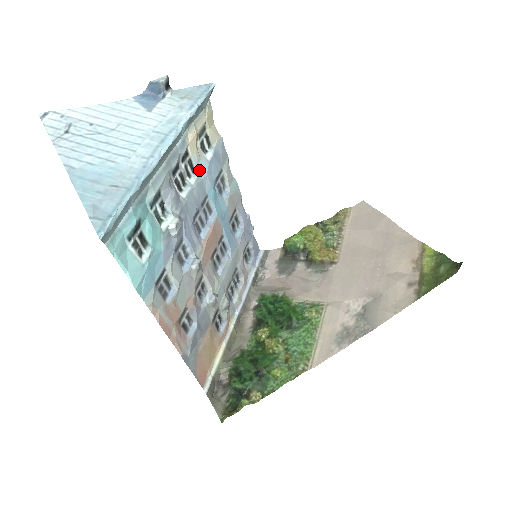
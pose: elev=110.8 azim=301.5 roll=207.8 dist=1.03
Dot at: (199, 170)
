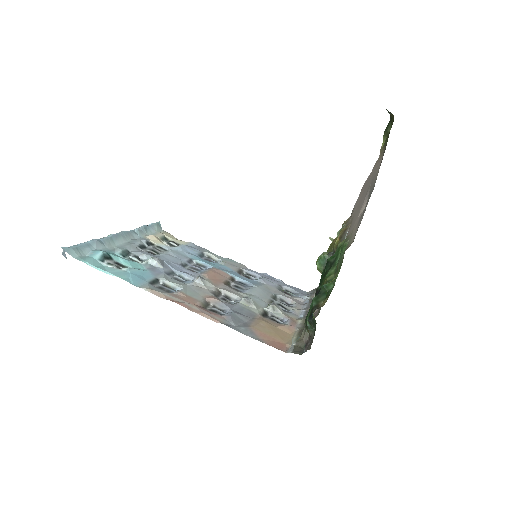
Dot at: (172, 250)
